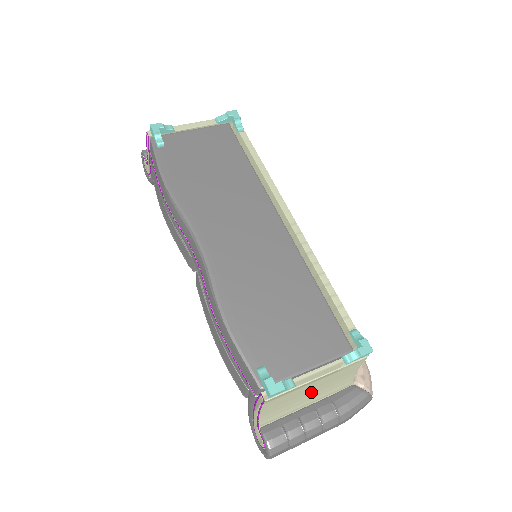
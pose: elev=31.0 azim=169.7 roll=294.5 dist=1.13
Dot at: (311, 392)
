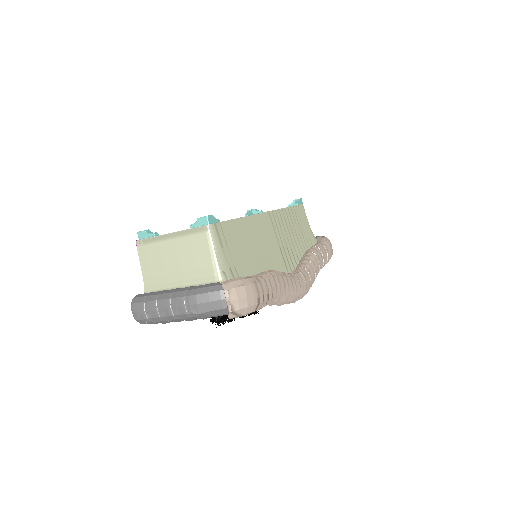
Dot at: (177, 265)
